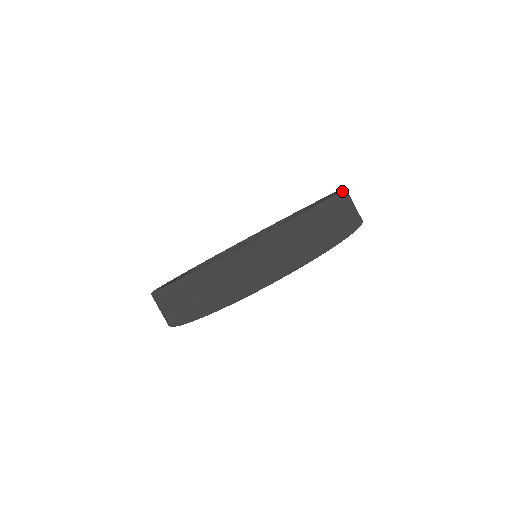
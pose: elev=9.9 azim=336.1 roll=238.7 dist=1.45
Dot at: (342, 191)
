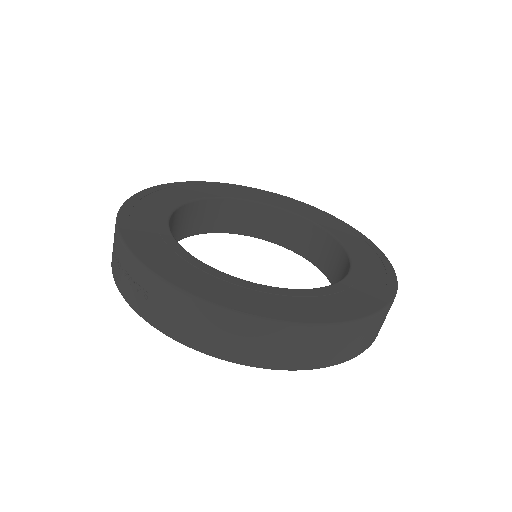
Dot at: occluded
